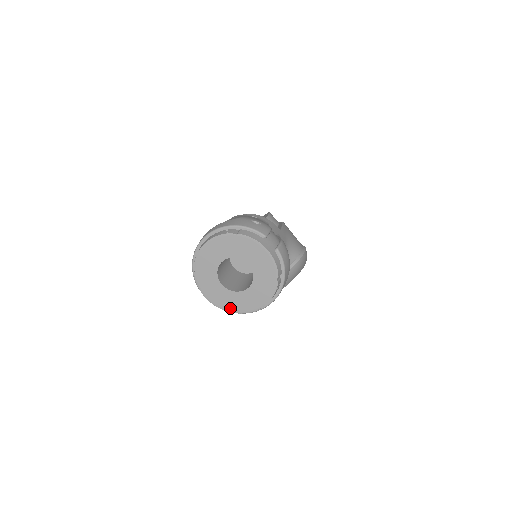
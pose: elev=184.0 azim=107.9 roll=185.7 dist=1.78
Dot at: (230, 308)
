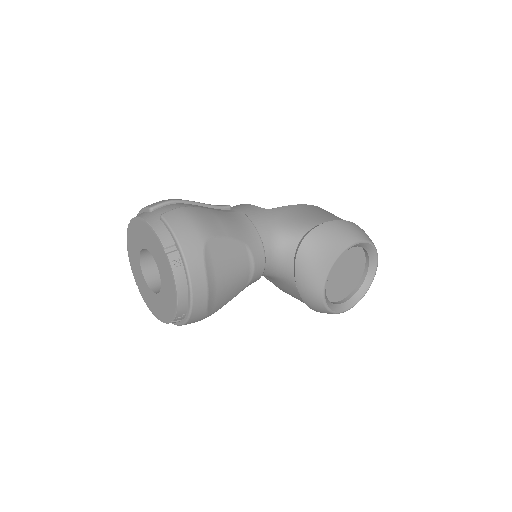
Dot at: (167, 317)
